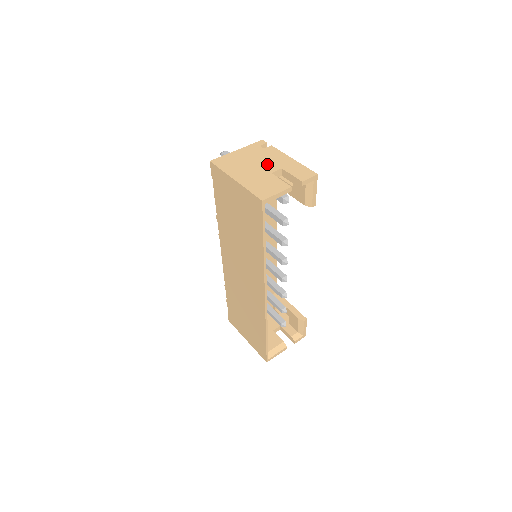
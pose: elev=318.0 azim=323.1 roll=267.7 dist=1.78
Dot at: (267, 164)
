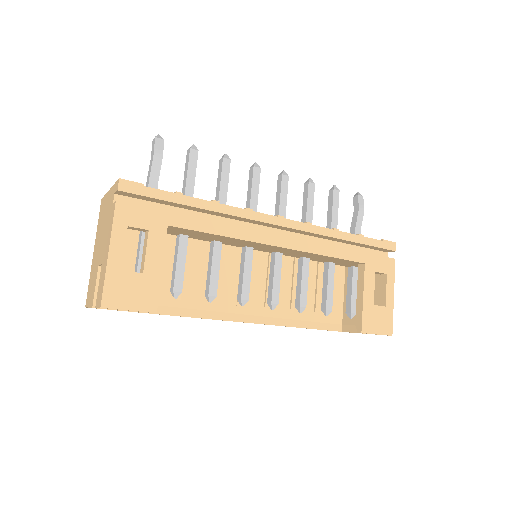
Dot at: (103, 244)
